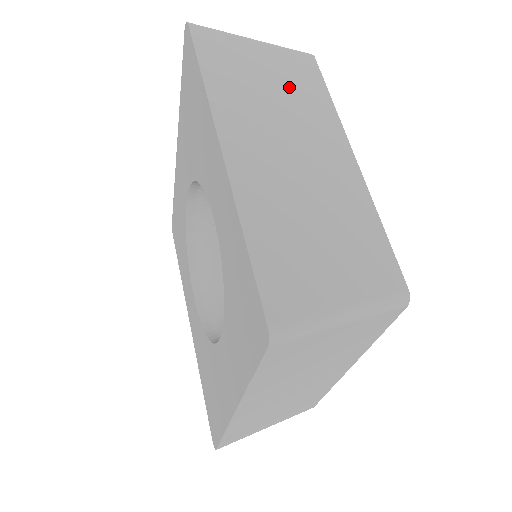
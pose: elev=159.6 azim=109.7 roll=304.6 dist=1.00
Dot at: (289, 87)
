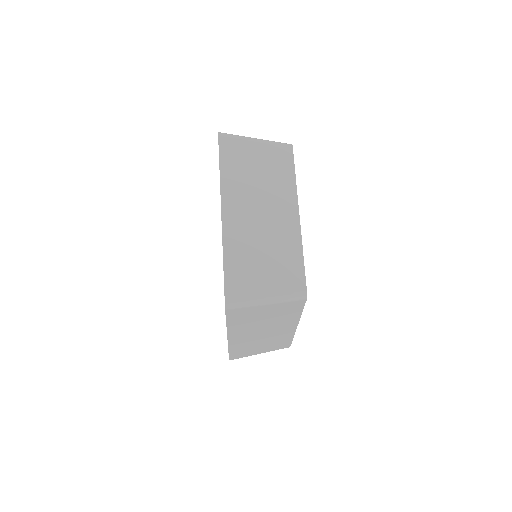
Dot at: (270, 171)
